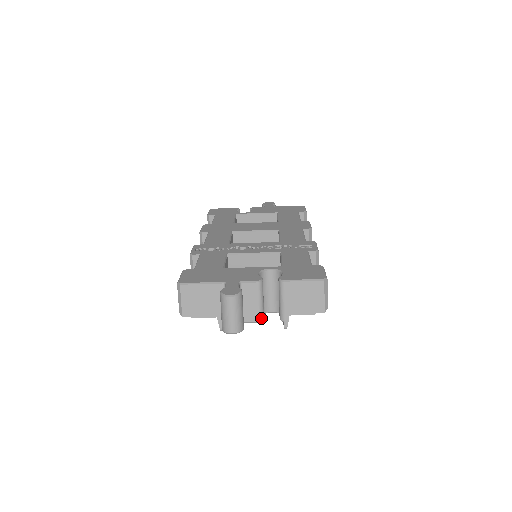
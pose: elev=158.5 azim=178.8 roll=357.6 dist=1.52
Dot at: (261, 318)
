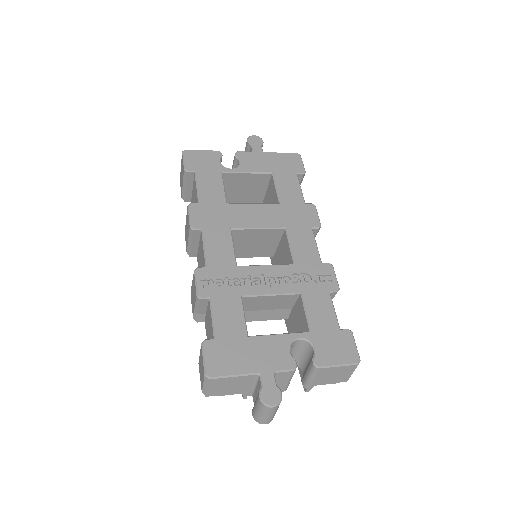
Dot at: (286, 389)
